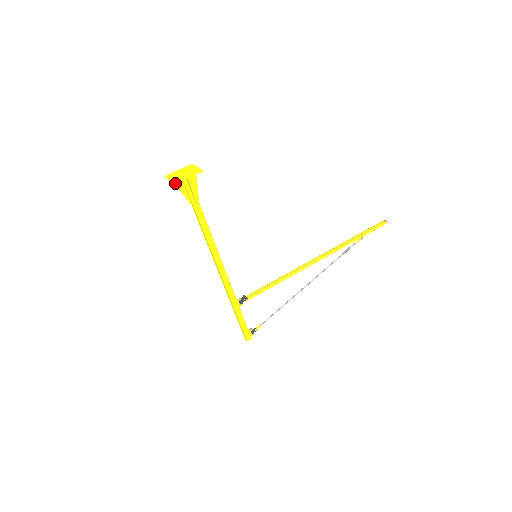
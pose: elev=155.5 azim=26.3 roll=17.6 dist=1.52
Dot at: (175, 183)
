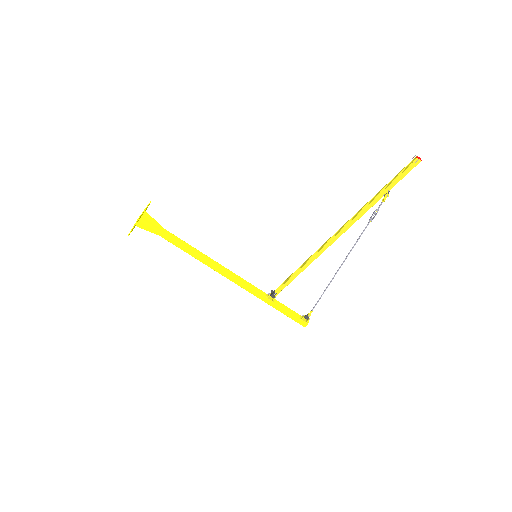
Dot at: (129, 234)
